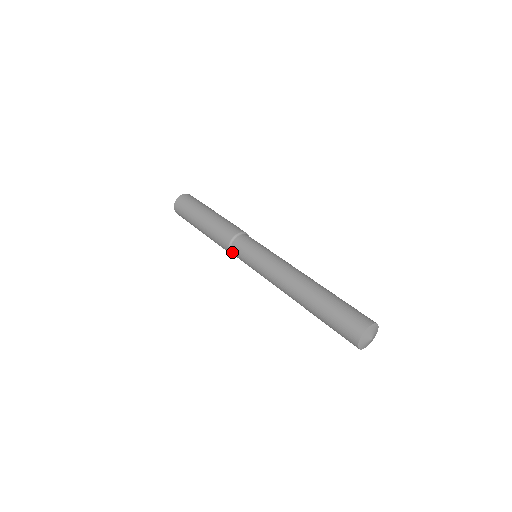
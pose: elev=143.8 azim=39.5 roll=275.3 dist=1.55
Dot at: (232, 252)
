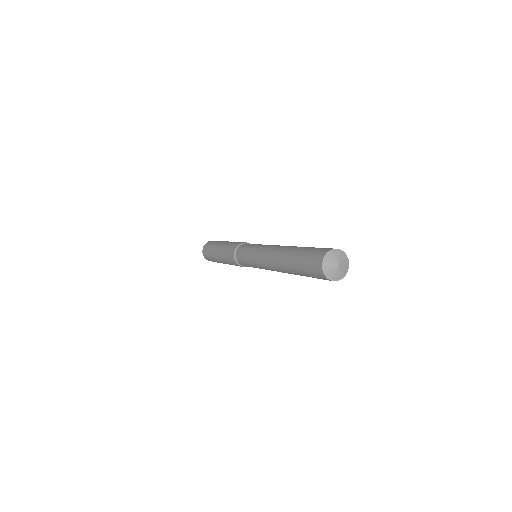
Dot at: (238, 261)
